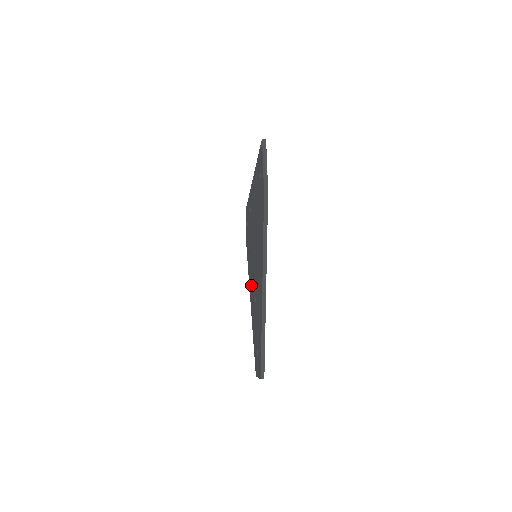
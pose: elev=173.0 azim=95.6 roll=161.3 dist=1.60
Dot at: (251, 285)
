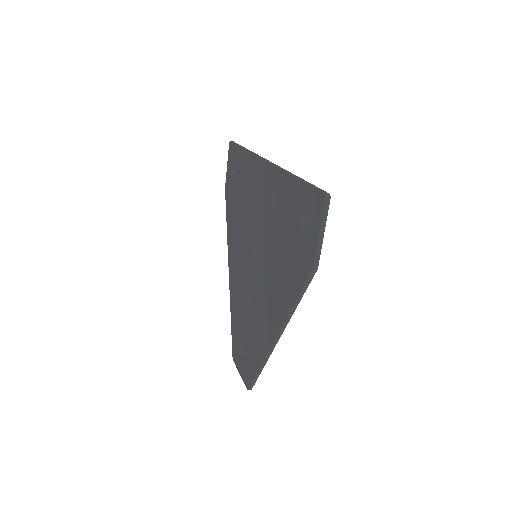
Dot at: (236, 262)
